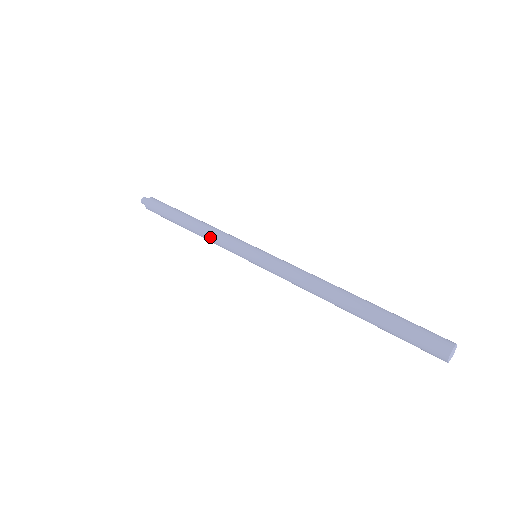
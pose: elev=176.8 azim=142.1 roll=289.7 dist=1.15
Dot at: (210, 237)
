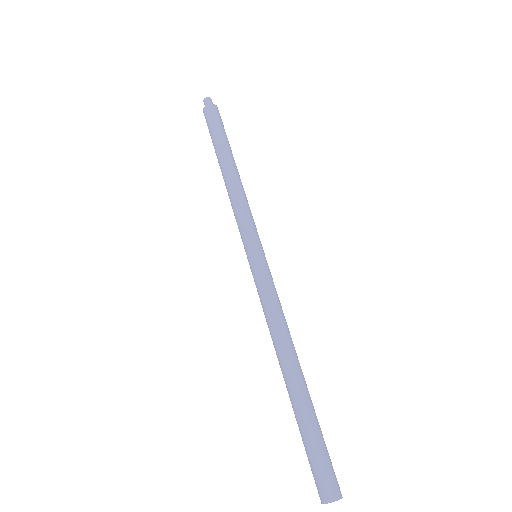
Dot at: (238, 197)
